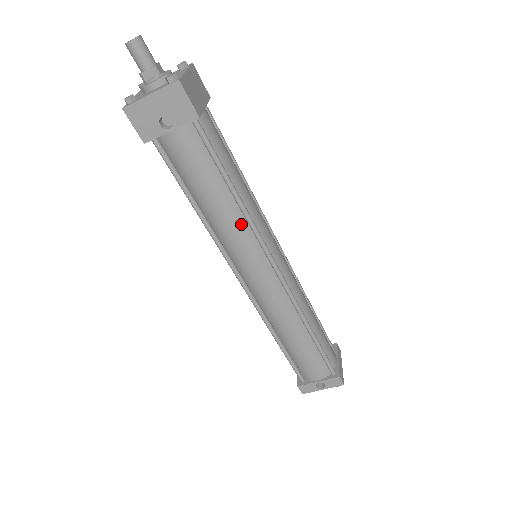
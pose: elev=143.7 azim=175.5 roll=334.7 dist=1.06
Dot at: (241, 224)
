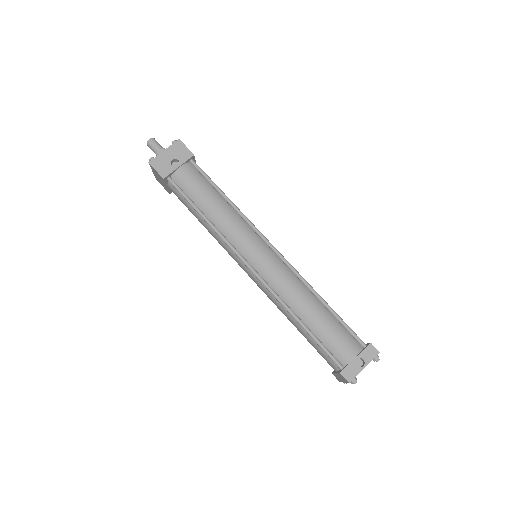
Dot at: (236, 217)
